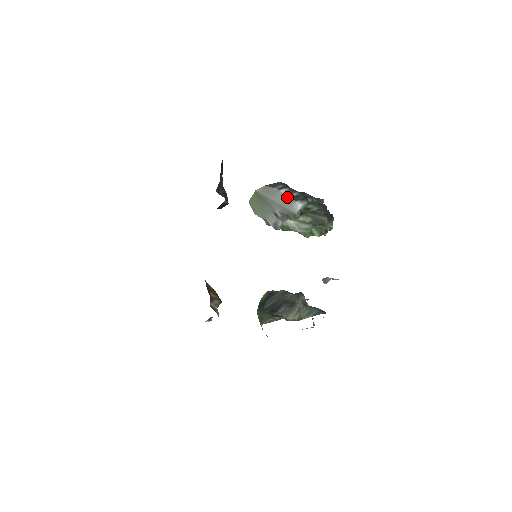
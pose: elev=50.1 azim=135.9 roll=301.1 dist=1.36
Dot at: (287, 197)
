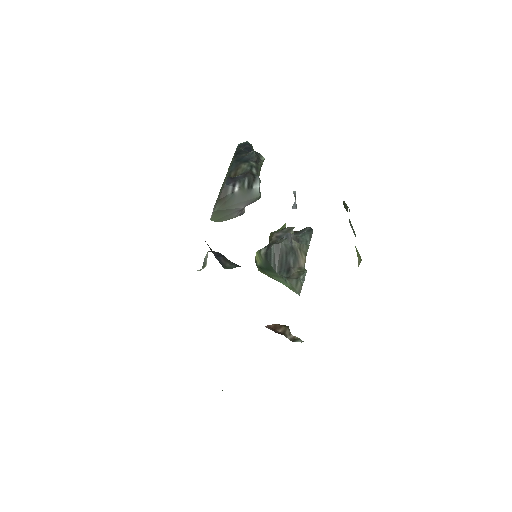
Dot at: (243, 192)
